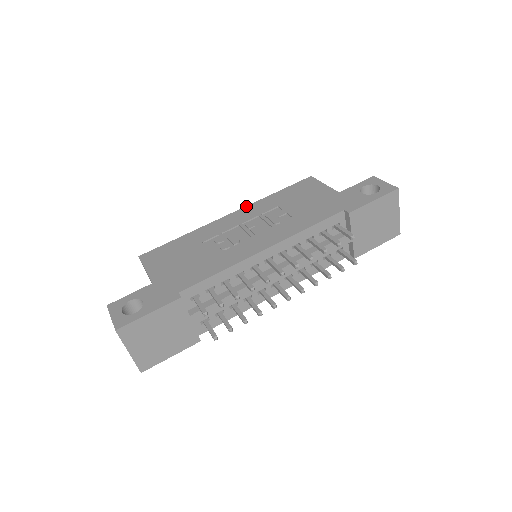
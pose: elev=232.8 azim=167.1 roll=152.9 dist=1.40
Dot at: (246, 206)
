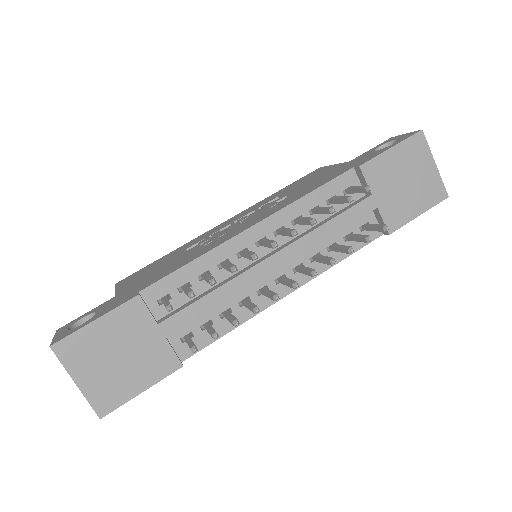
Dot at: (243, 211)
